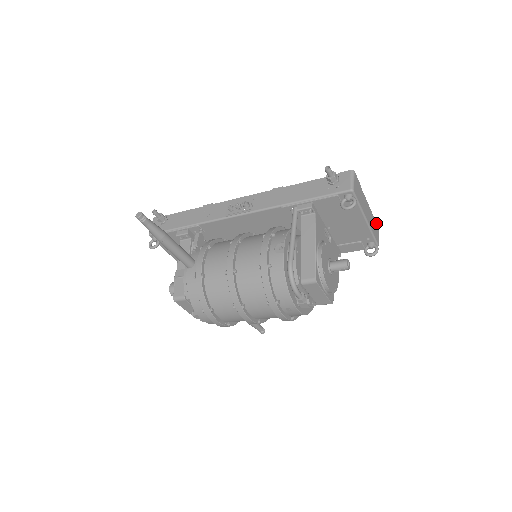
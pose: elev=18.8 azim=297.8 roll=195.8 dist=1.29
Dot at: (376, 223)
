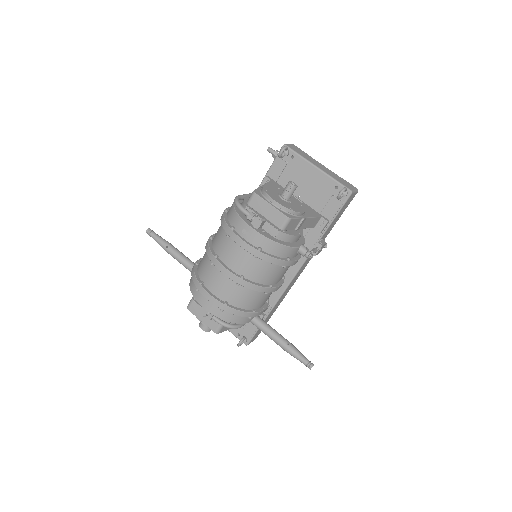
Dot at: (349, 184)
